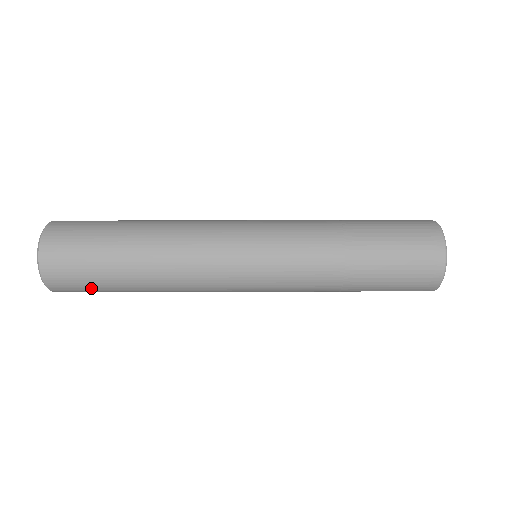
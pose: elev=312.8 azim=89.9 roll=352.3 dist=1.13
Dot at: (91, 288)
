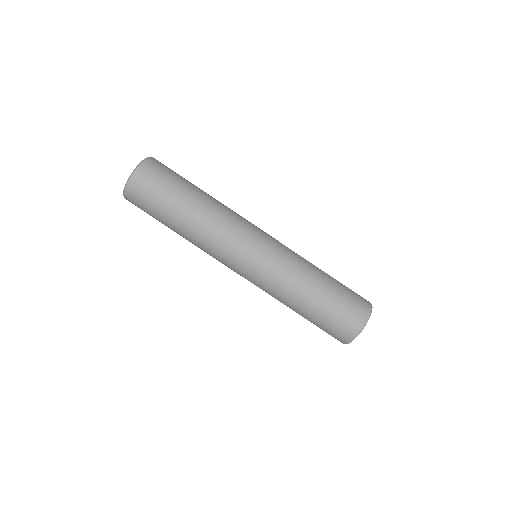
Dot at: occluded
